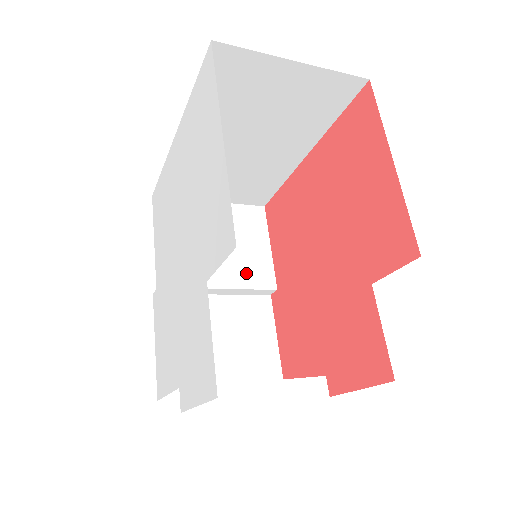
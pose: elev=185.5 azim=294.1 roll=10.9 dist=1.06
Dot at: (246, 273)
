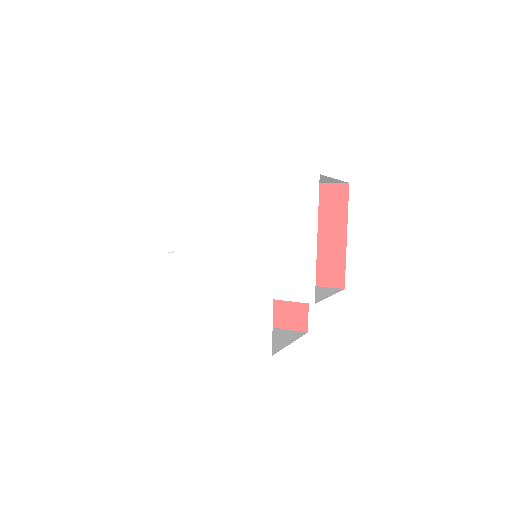
Dot at: occluded
